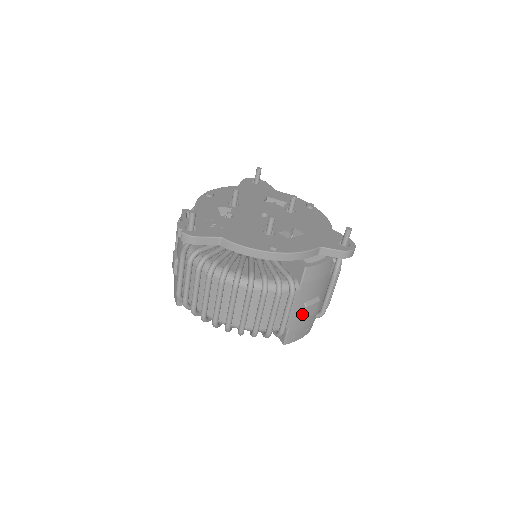
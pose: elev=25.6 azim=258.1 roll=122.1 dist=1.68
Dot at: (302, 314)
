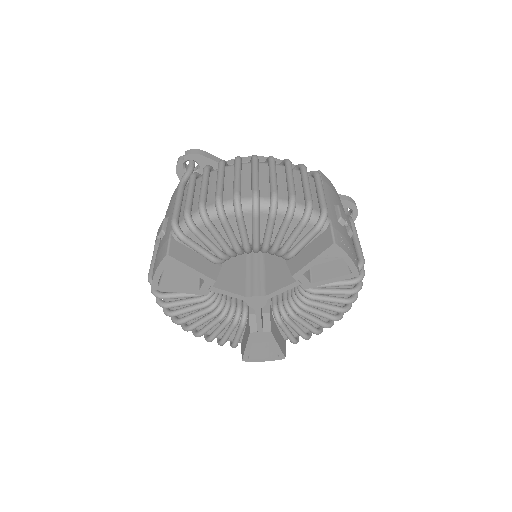
Dot at: (338, 213)
